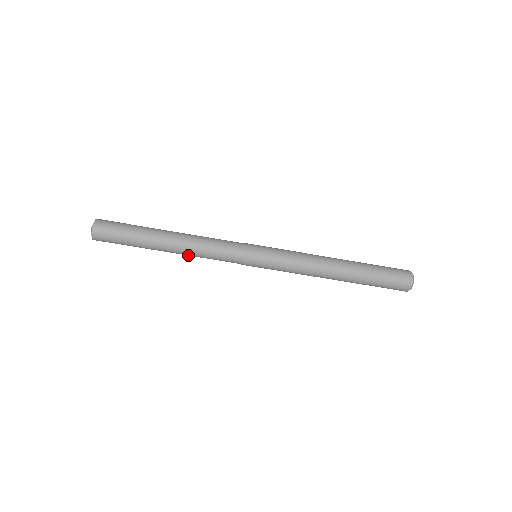
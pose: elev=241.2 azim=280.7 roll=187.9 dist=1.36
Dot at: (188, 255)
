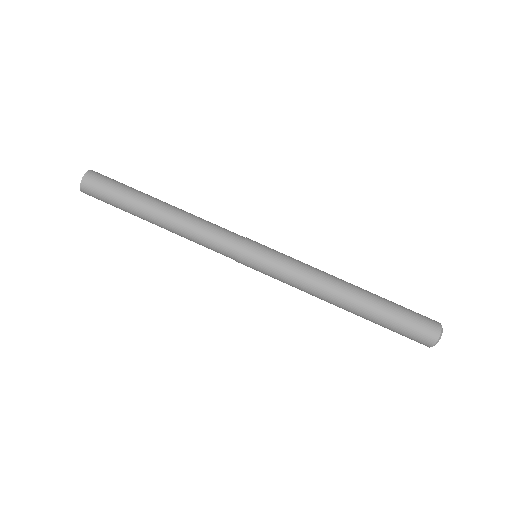
Dot at: (180, 235)
